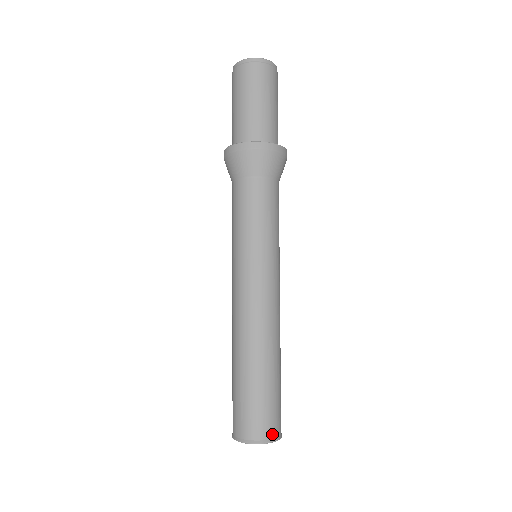
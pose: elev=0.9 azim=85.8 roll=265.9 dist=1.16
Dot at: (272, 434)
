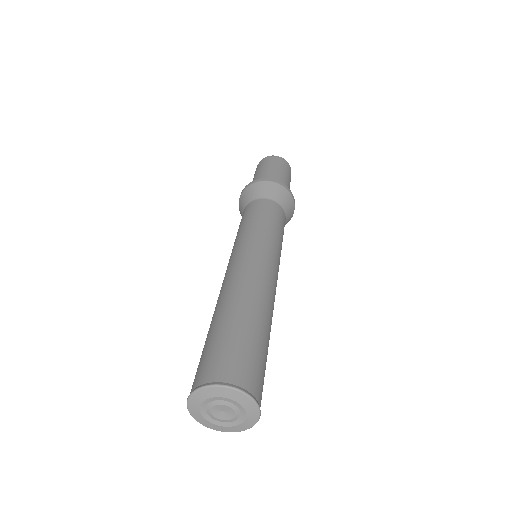
Dot at: (212, 377)
